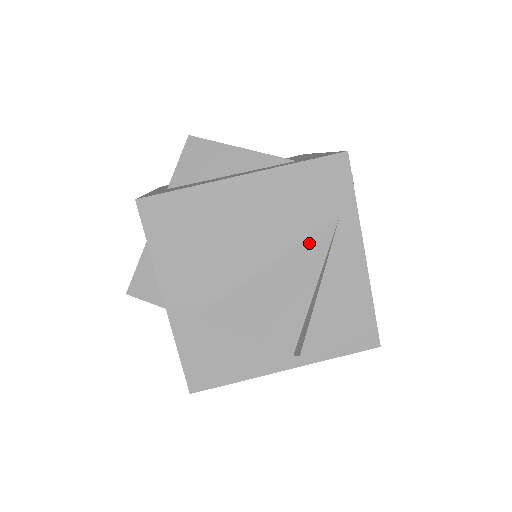
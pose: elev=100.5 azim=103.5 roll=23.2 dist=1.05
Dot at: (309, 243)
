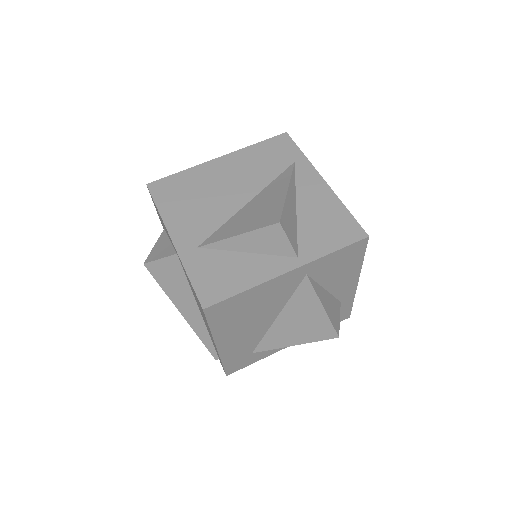
Dot at: (277, 180)
